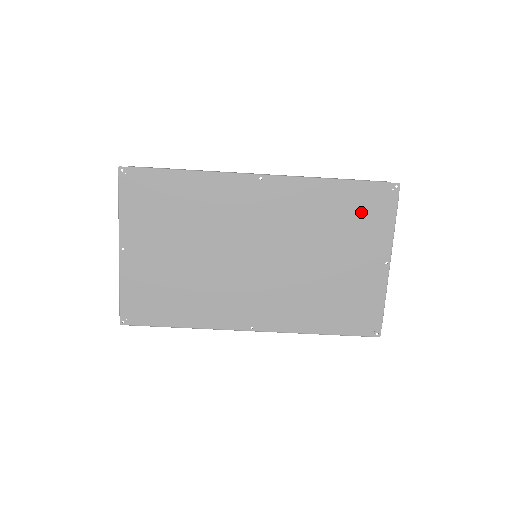
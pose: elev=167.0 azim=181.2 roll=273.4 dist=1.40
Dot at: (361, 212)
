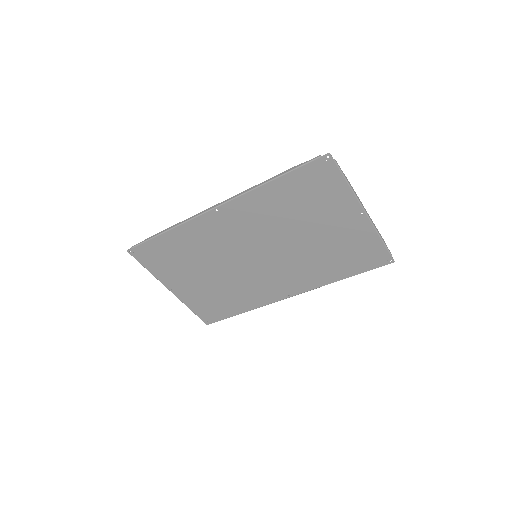
Dot at: (312, 191)
